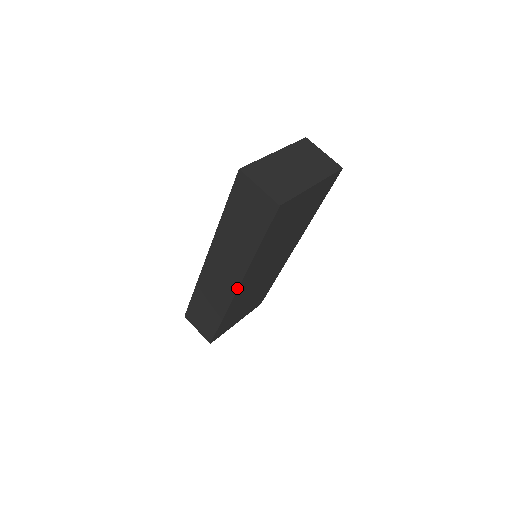
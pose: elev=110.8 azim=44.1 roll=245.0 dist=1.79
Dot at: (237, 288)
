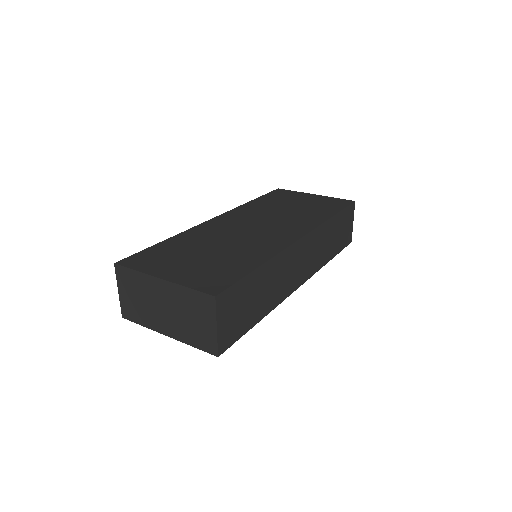
Dot at: occluded
